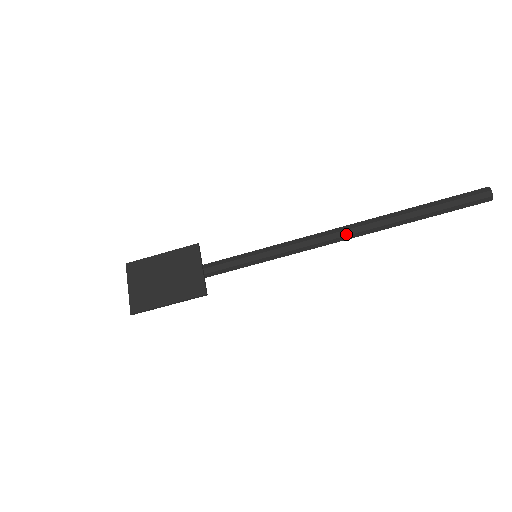
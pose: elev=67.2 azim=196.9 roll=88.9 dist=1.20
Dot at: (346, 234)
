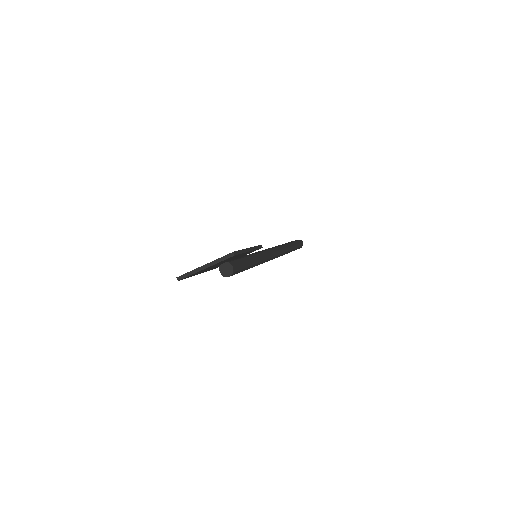
Dot at: (278, 246)
